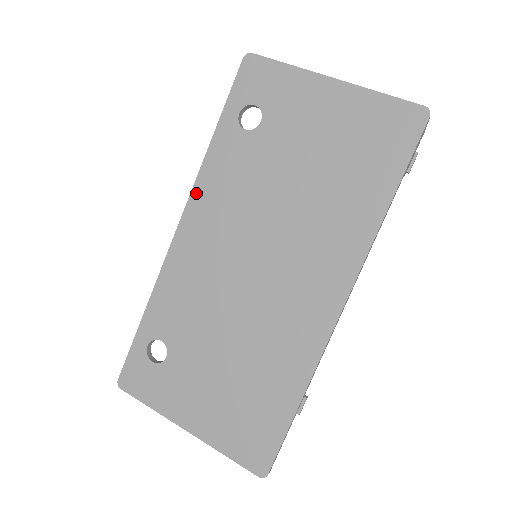
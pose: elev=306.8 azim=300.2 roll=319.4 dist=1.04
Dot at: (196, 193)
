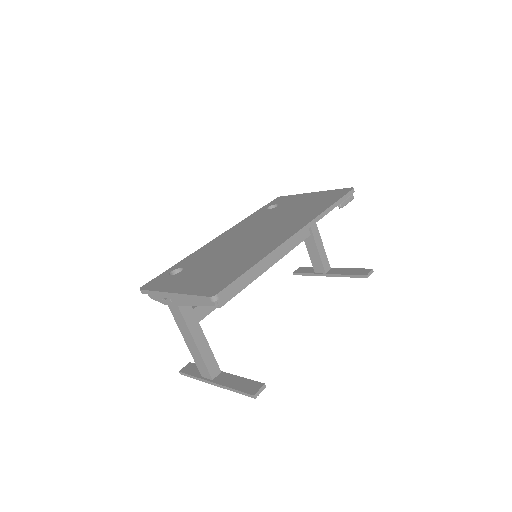
Dot at: (234, 227)
